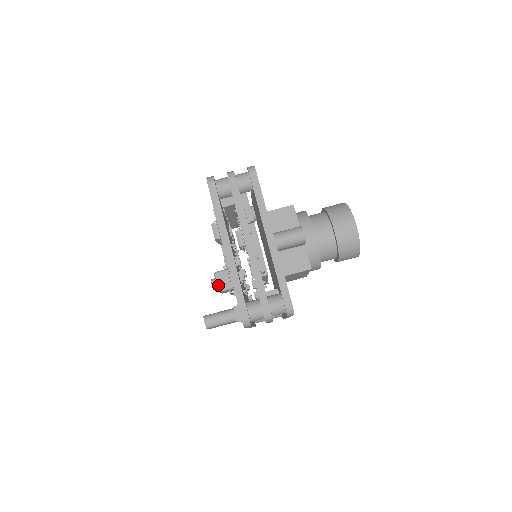
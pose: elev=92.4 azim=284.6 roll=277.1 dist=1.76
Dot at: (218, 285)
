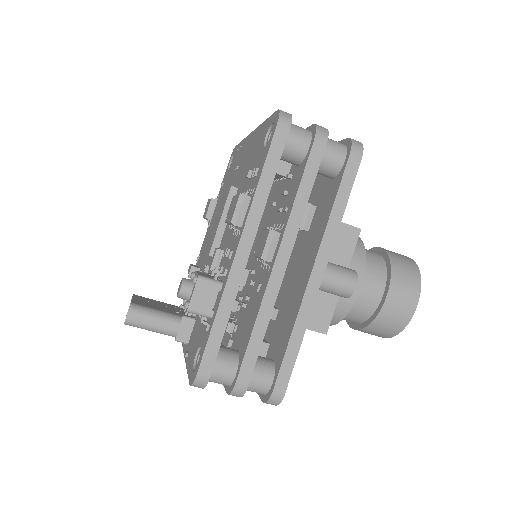
Dot at: (191, 299)
